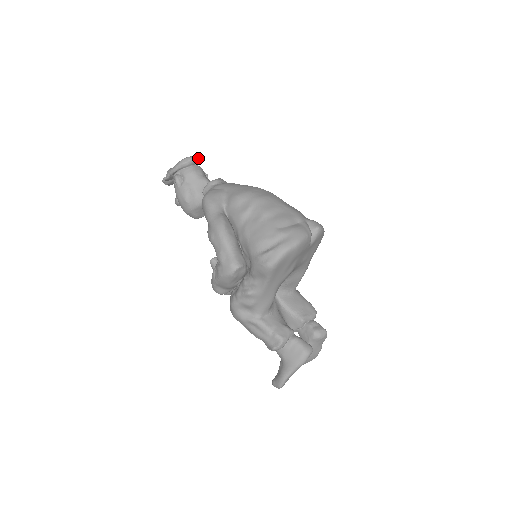
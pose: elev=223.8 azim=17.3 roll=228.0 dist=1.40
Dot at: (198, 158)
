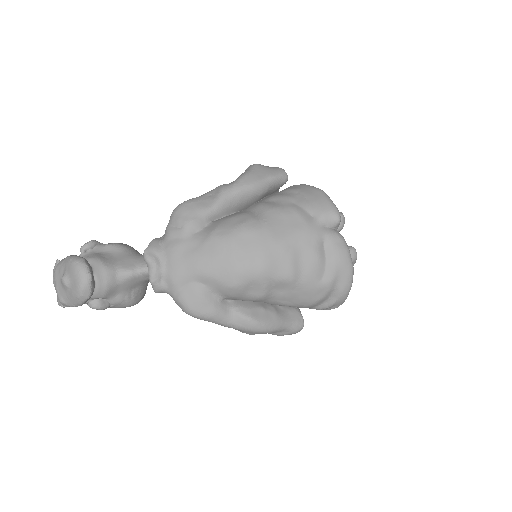
Dot at: (87, 267)
